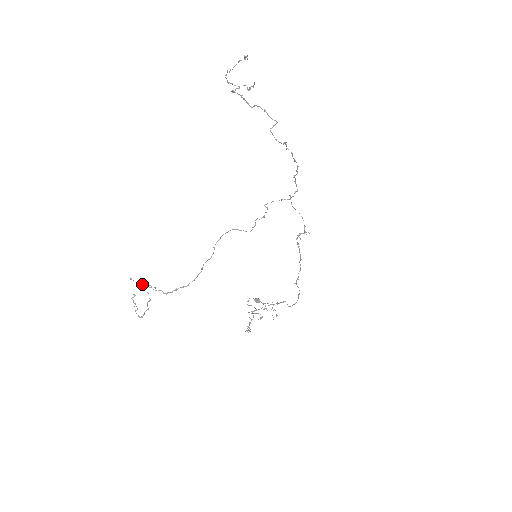
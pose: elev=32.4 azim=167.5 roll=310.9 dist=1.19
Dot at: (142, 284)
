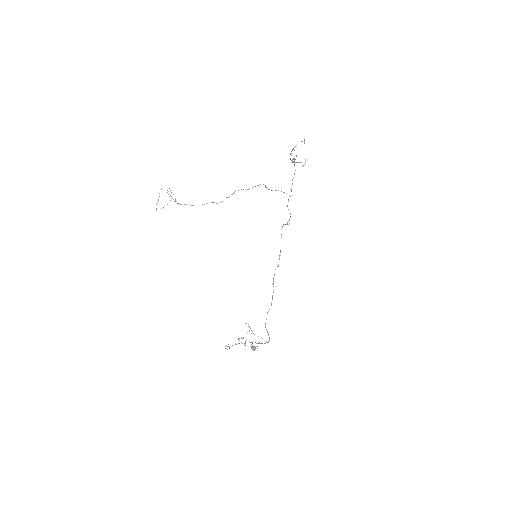
Dot at: (171, 196)
